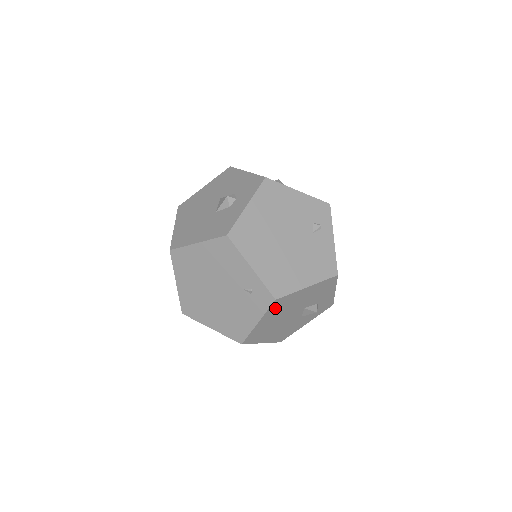
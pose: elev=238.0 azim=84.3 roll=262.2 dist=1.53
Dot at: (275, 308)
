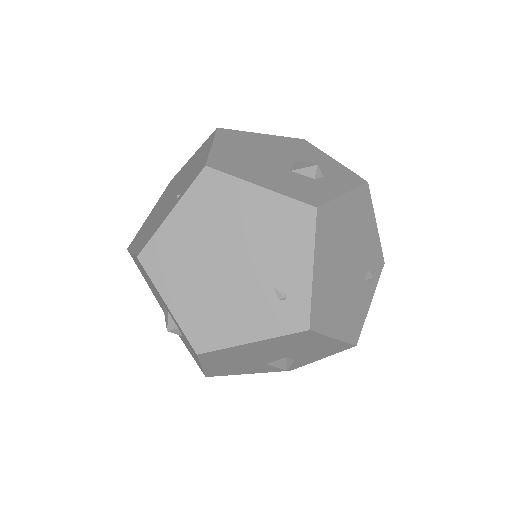
Dot at: (288, 338)
